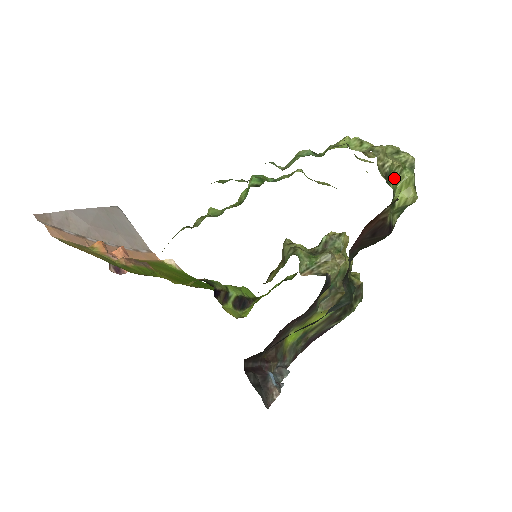
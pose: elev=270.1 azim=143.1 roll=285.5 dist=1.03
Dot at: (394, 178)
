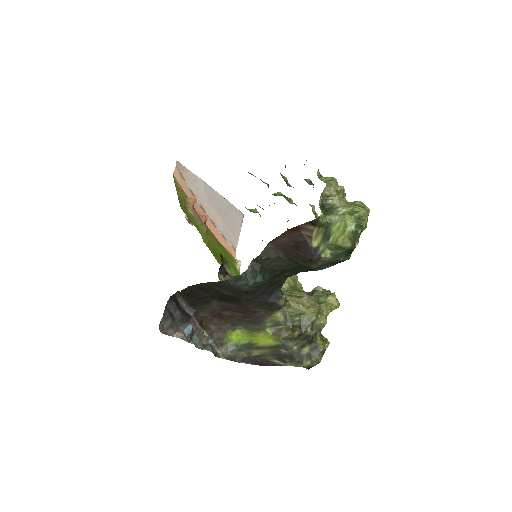
Dot at: (336, 214)
